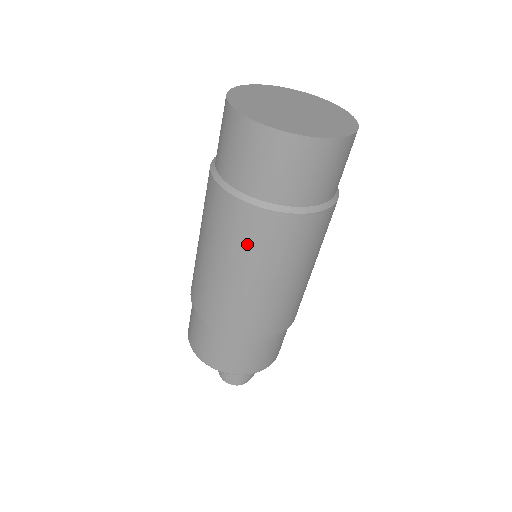
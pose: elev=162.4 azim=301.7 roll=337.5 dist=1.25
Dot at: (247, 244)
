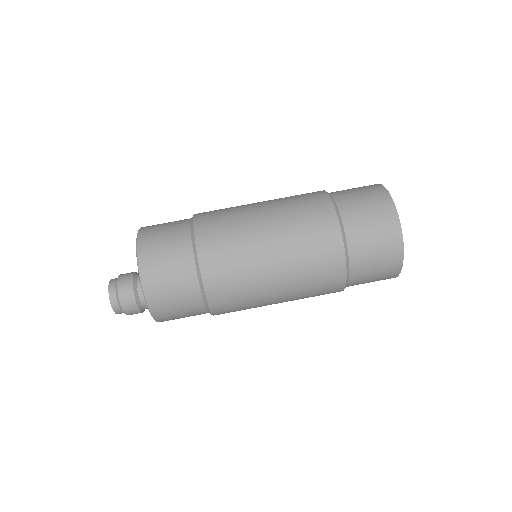
Dot at: (311, 273)
